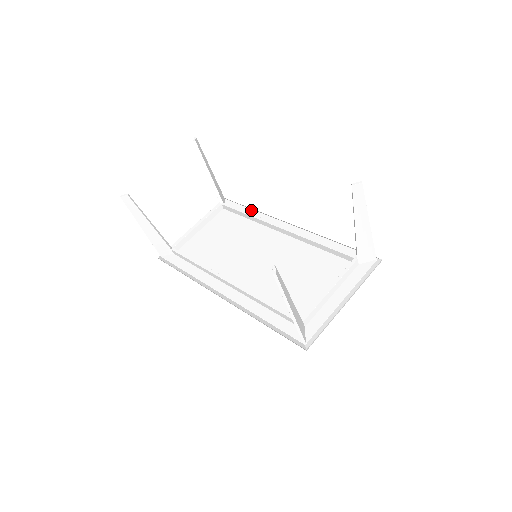
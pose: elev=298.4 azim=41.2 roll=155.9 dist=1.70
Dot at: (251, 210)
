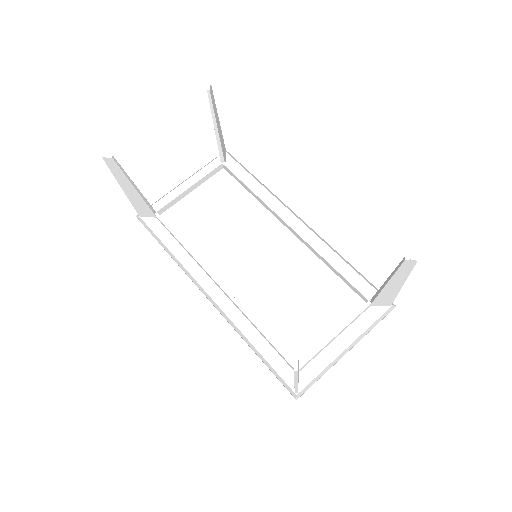
Dot at: (257, 183)
